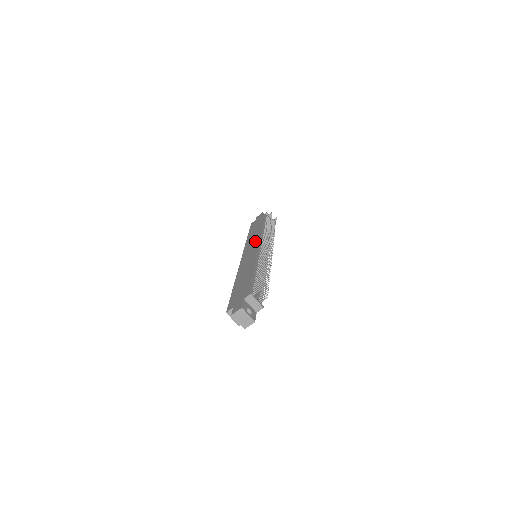
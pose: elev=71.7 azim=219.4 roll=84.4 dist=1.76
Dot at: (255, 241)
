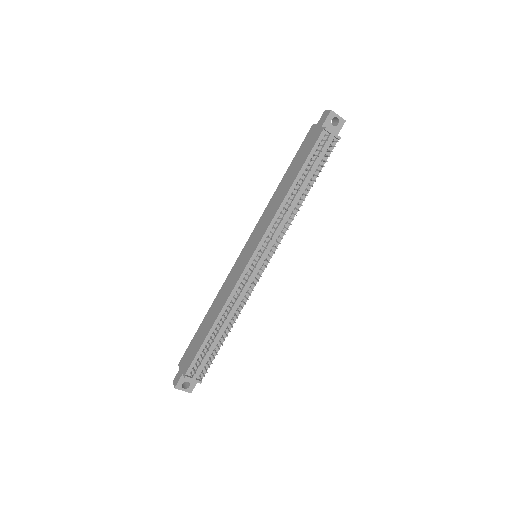
Dot at: (261, 231)
